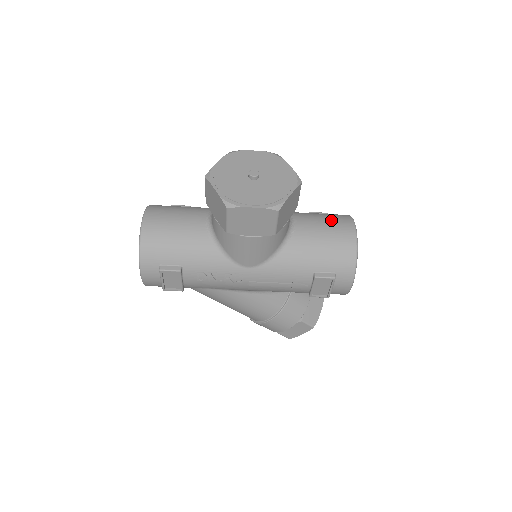
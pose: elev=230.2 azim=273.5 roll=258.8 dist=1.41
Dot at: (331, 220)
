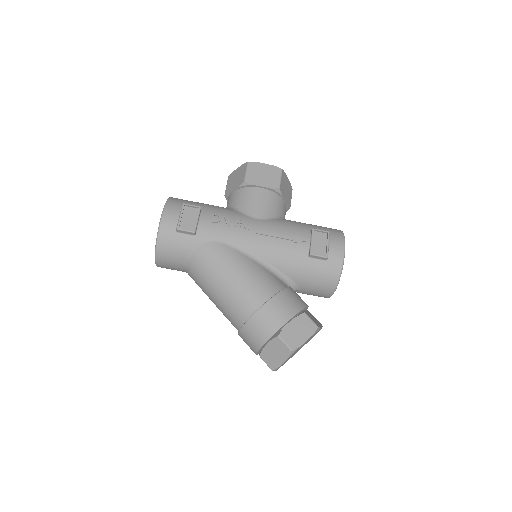
Dot at: occluded
